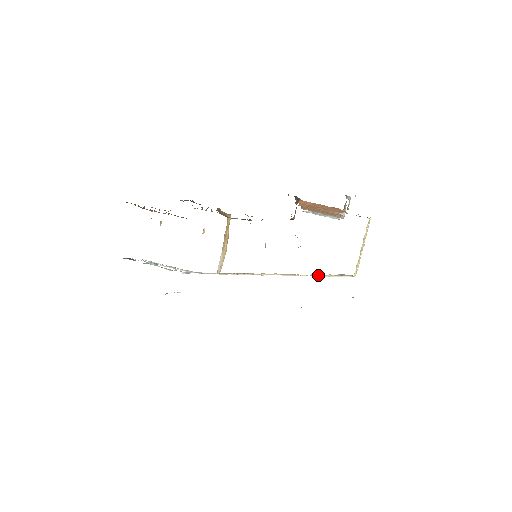
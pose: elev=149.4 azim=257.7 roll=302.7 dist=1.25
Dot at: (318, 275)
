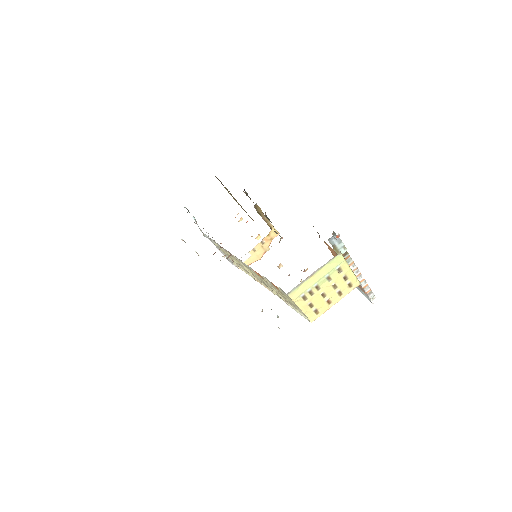
Dot at: (288, 303)
